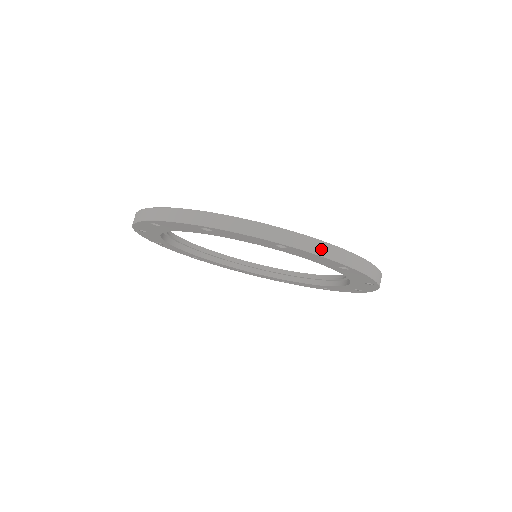
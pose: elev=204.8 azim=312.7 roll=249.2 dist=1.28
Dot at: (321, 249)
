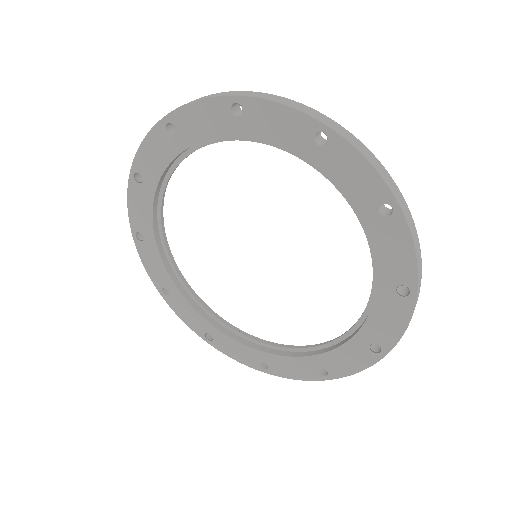
Dot at: (368, 155)
